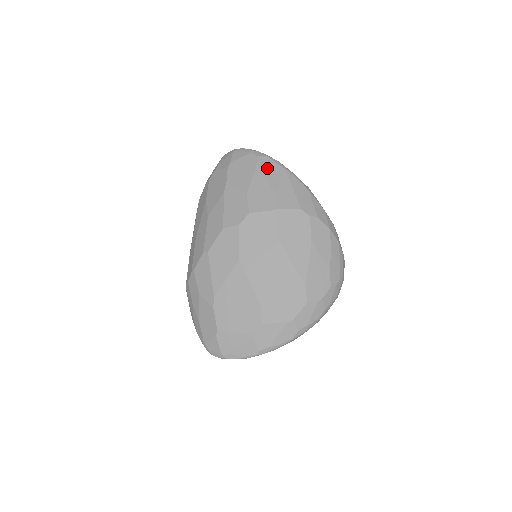
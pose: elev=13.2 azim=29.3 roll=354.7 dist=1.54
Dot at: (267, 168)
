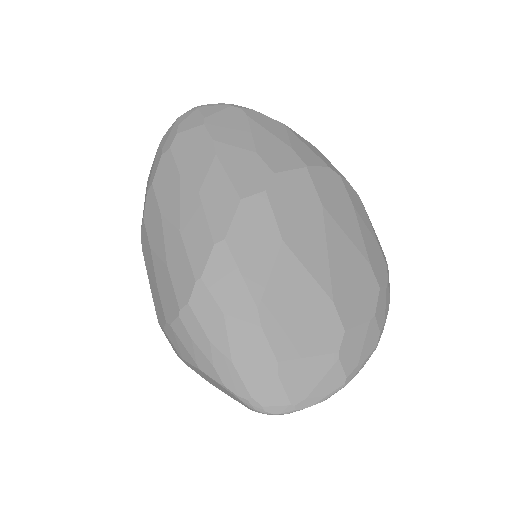
Dot at: (263, 122)
